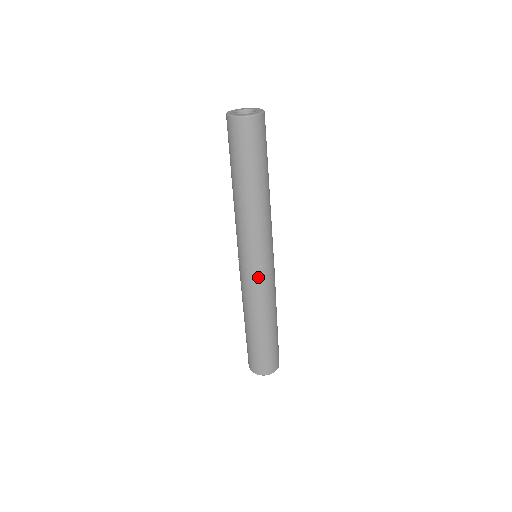
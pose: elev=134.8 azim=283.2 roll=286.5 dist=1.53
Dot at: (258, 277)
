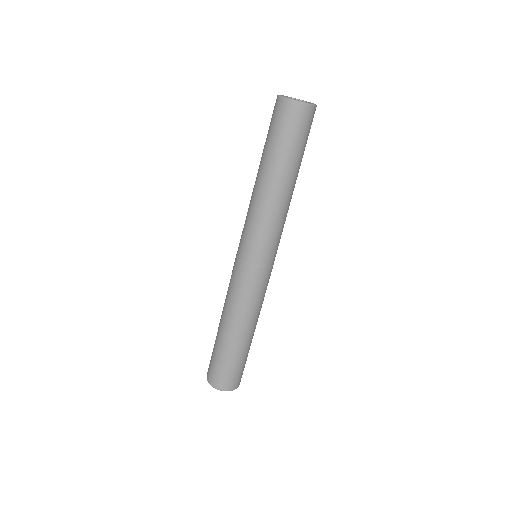
Dot at: (262, 278)
